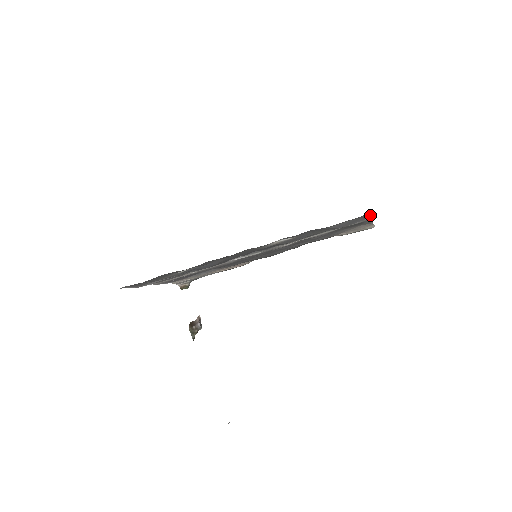
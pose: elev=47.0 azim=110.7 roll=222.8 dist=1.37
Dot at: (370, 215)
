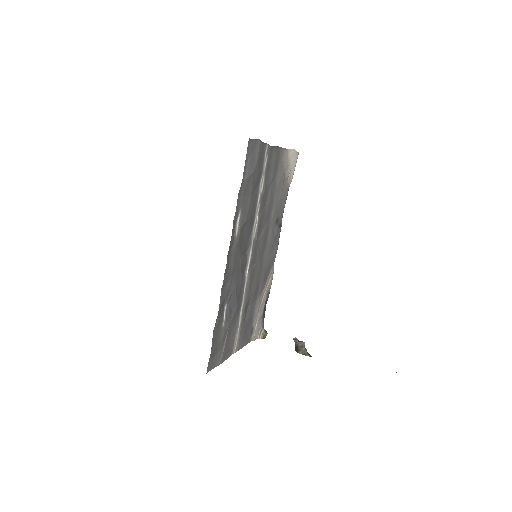
Dot at: (255, 143)
